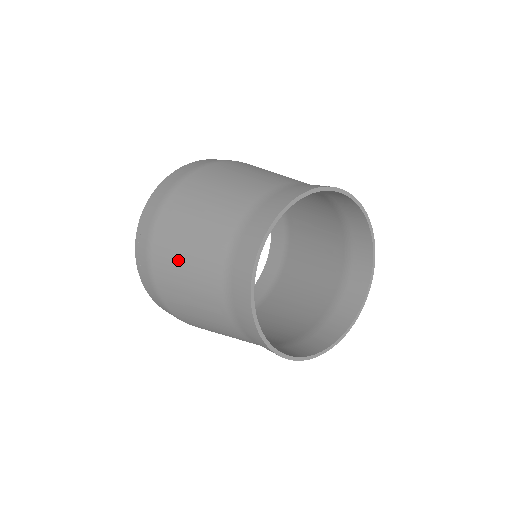
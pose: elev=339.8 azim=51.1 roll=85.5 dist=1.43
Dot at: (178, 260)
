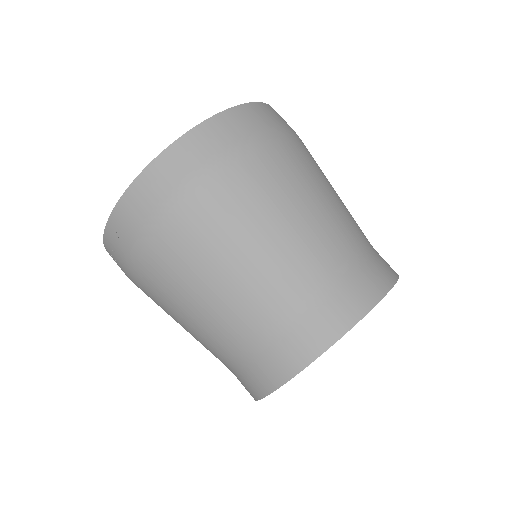
Dot at: (174, 305)
